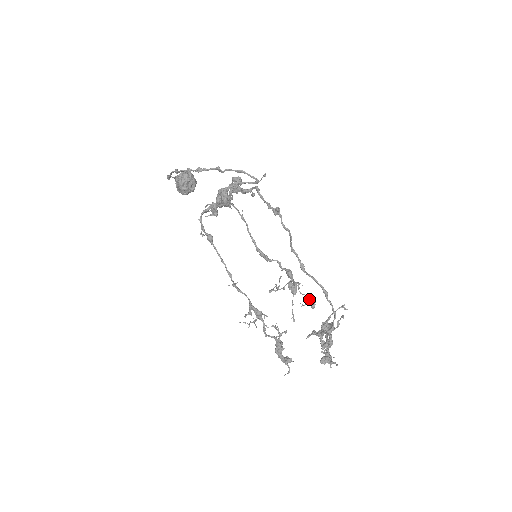
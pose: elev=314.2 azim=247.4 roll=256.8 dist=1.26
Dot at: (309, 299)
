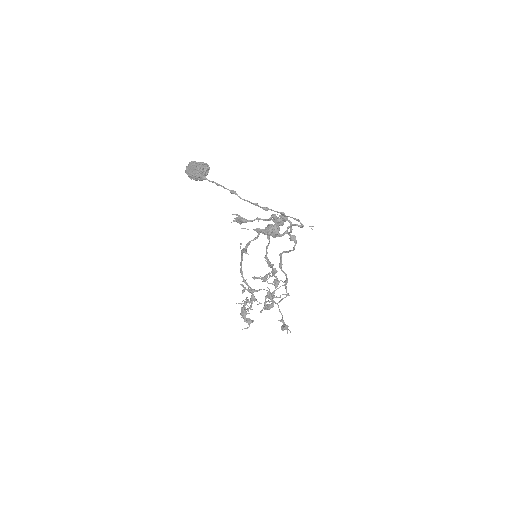
Dot at: (265, 277)
